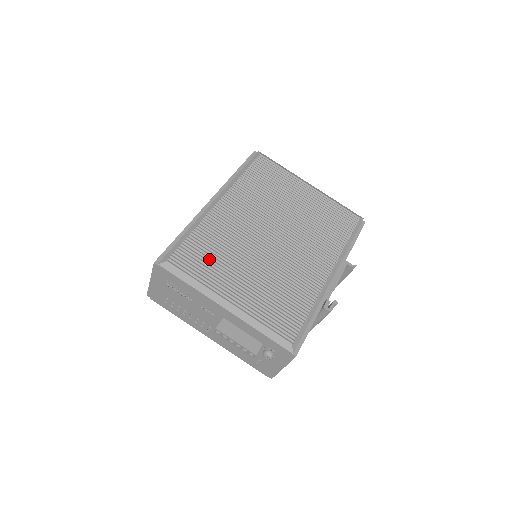
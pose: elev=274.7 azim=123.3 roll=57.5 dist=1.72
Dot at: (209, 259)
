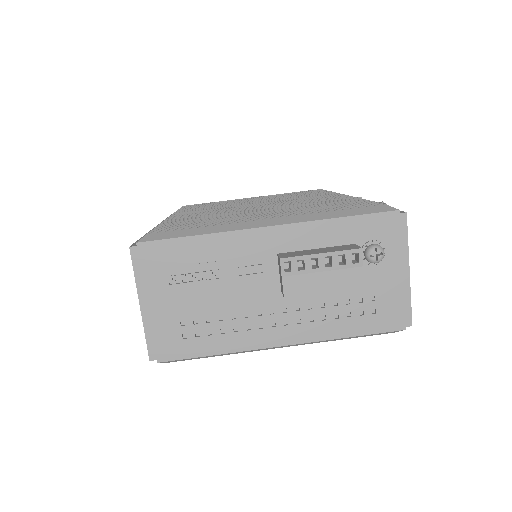
Dot at: (202, 222)
